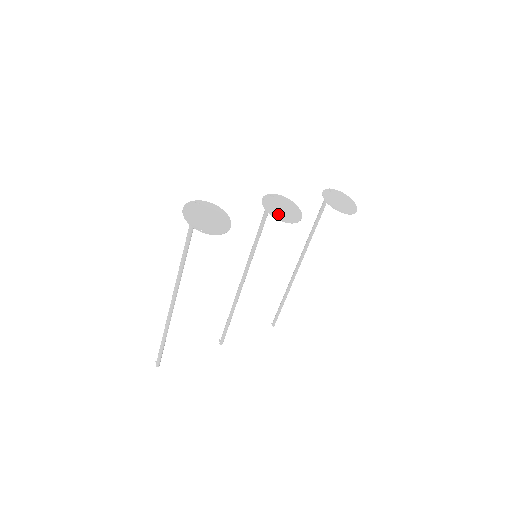
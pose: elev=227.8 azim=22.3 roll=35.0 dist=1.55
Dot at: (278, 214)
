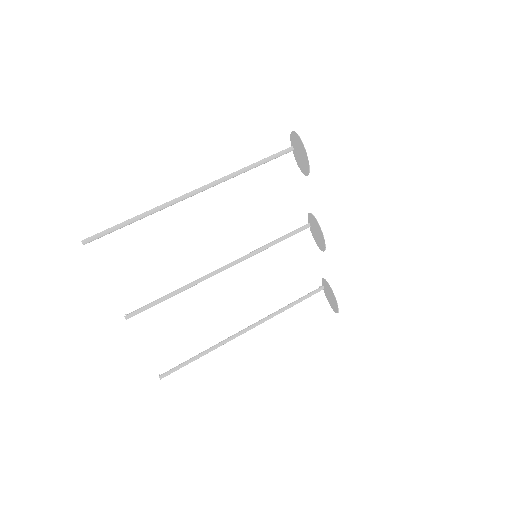
Dot at: (318, 226)
